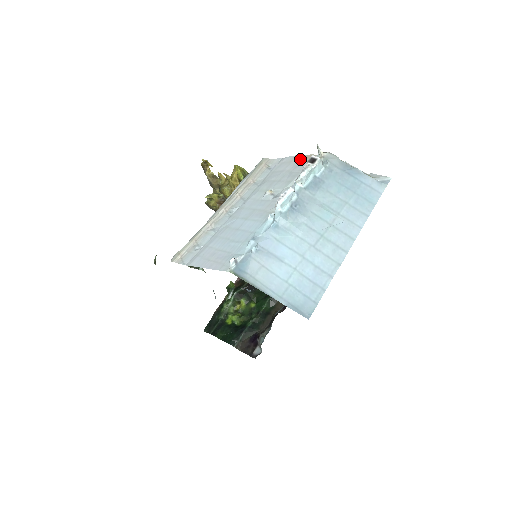
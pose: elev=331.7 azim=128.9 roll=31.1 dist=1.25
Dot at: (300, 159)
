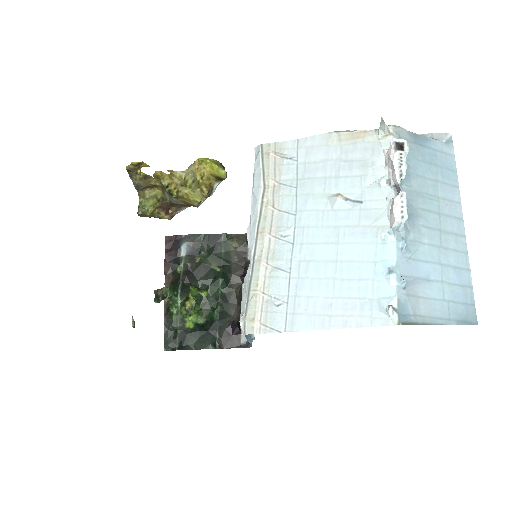
Dot at: (343, 139)
